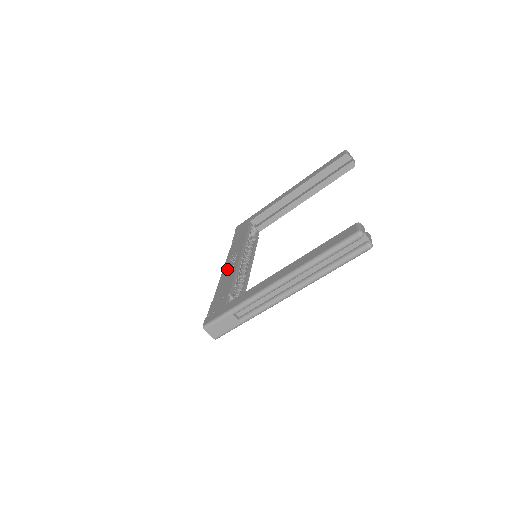
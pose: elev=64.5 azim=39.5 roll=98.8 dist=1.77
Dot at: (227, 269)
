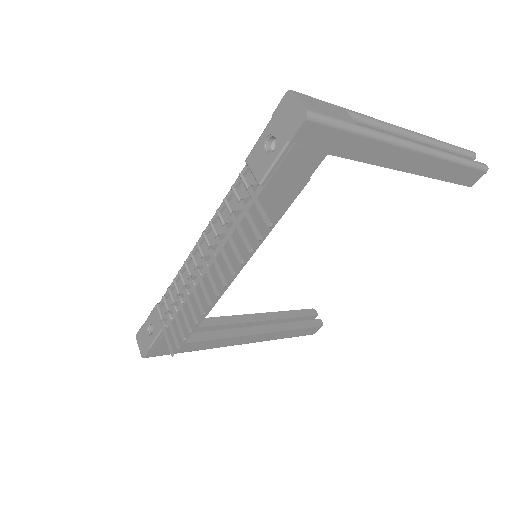
Dot at: occluded
